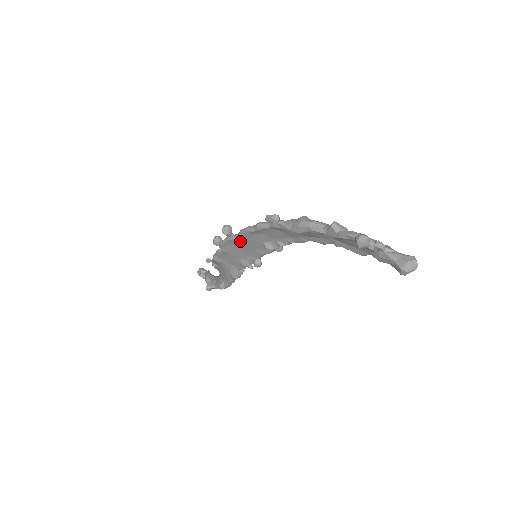
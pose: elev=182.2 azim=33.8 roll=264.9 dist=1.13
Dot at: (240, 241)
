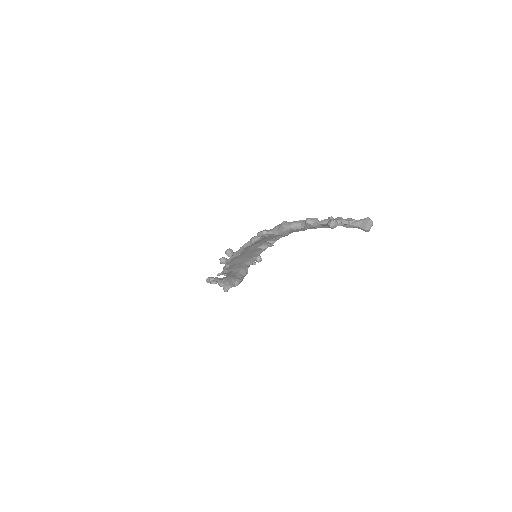
Dot at: (242, 254)
